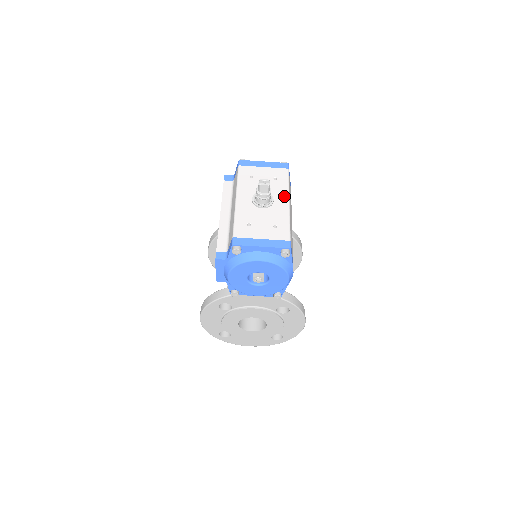
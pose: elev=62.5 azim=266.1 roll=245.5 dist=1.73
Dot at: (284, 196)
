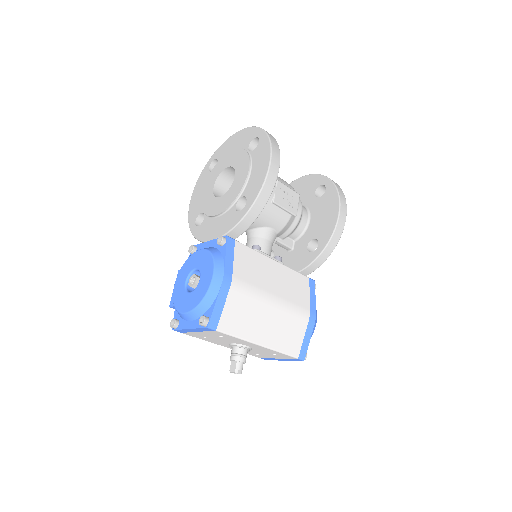
Dot at: (249, 344)
